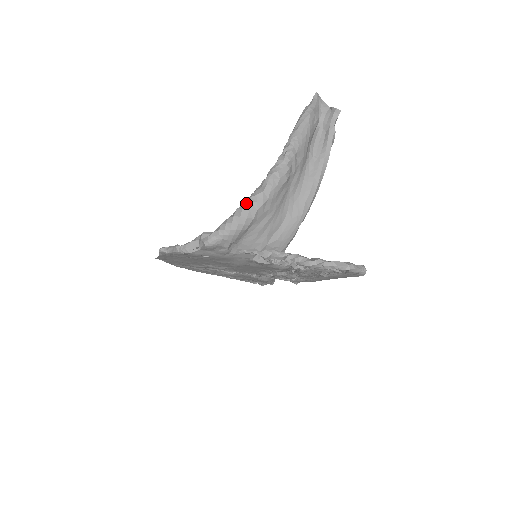
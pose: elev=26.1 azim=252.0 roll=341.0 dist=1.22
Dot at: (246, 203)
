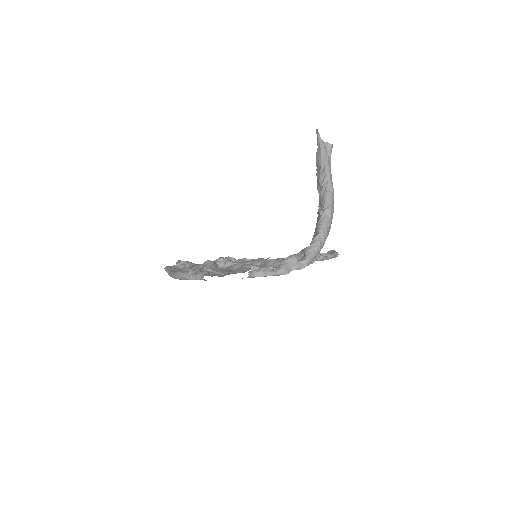
Dot at: (324, 229)
